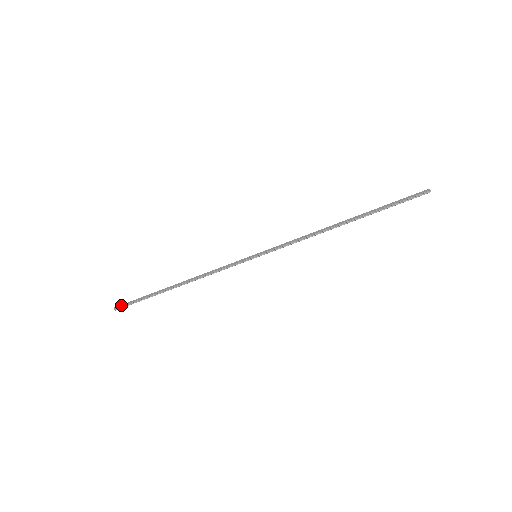
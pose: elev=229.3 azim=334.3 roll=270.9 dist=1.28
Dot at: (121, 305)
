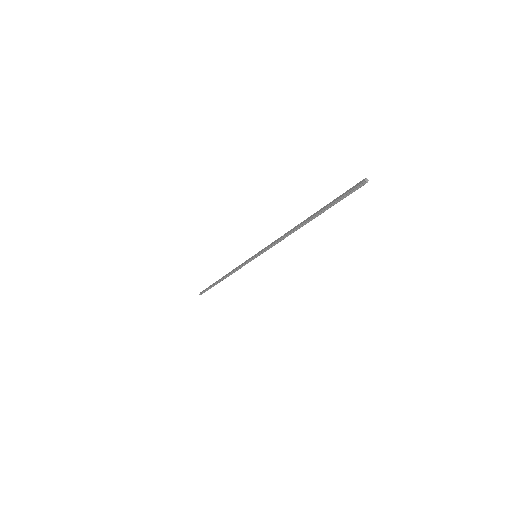
Dot at: (202, 291)
